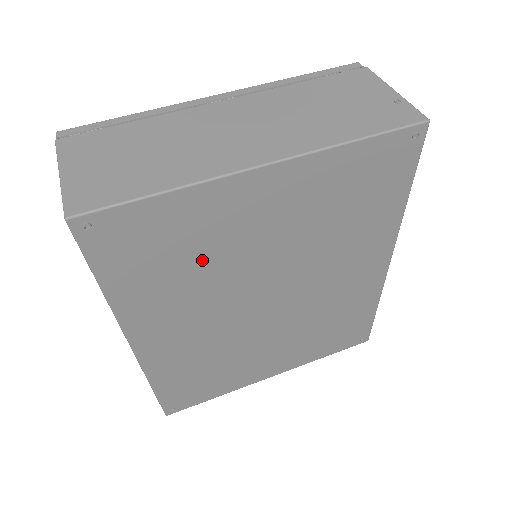
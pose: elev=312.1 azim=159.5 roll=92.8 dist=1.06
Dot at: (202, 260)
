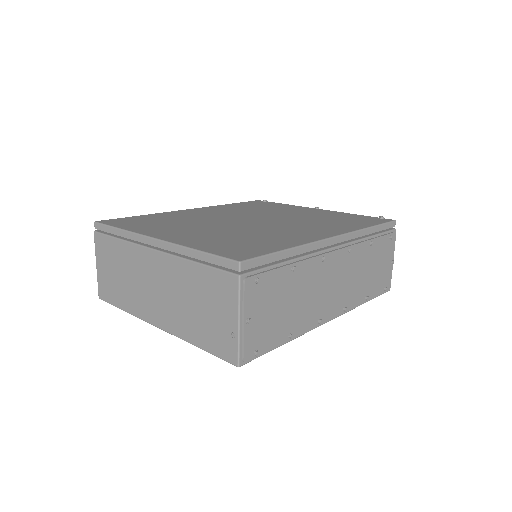
Dot at: occluded
